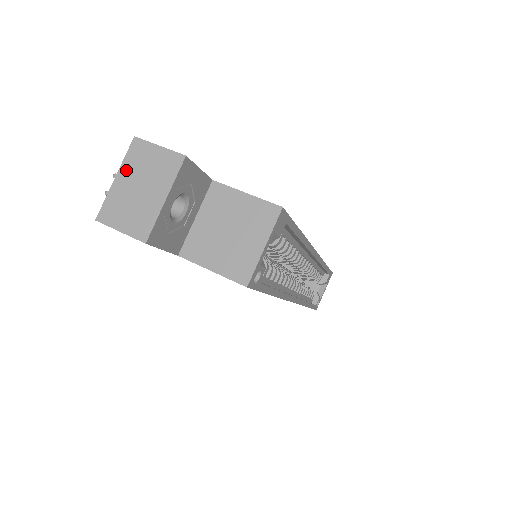
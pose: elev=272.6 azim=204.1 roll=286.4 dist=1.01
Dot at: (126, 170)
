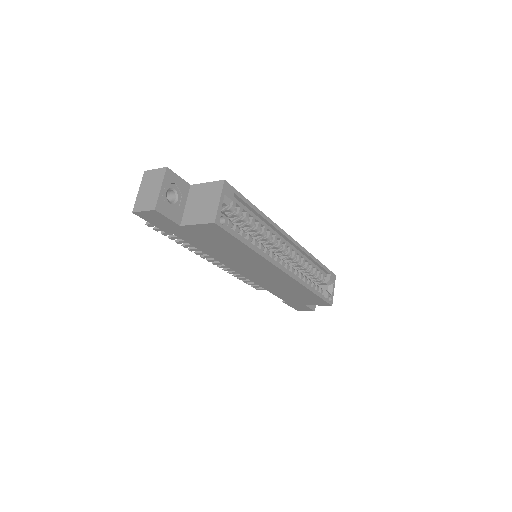
Dot at: (143, 186)
